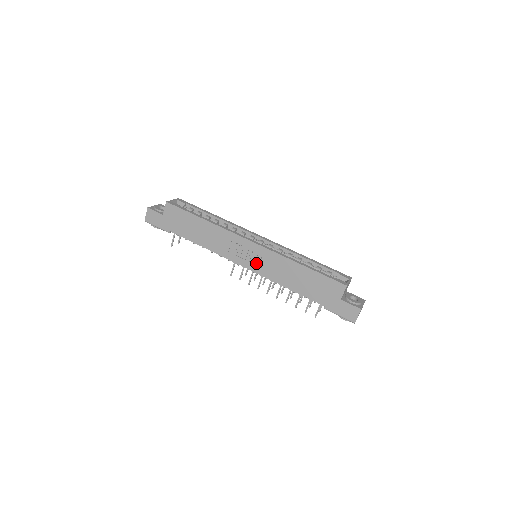
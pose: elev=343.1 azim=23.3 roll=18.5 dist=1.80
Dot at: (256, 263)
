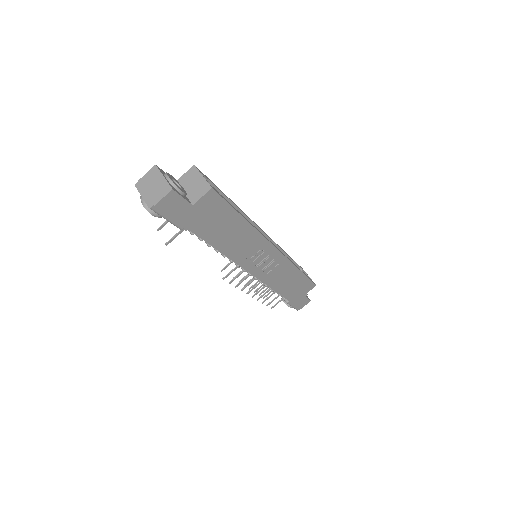
Dot at: (265, 270)
